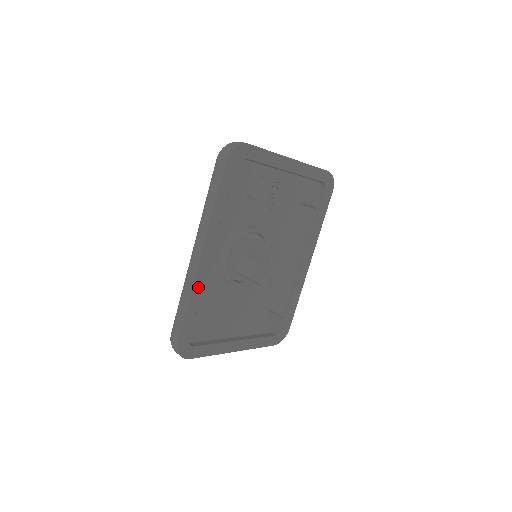
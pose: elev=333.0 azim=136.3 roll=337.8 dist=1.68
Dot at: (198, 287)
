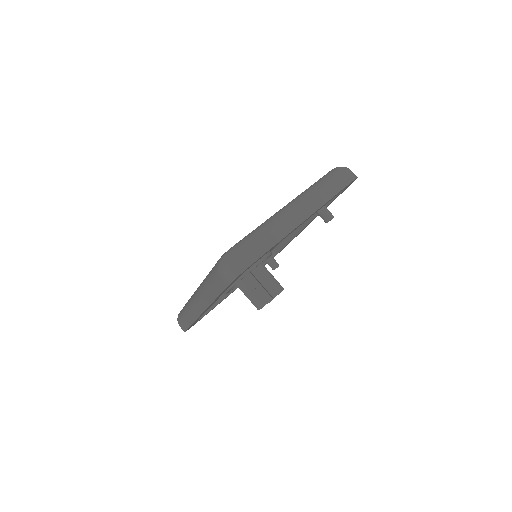
Dot at: (200, 316)
